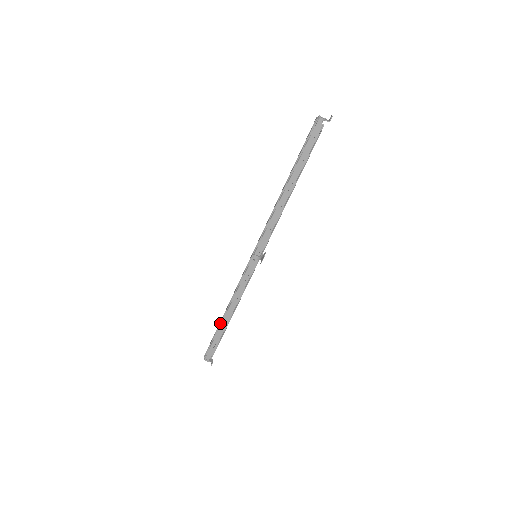
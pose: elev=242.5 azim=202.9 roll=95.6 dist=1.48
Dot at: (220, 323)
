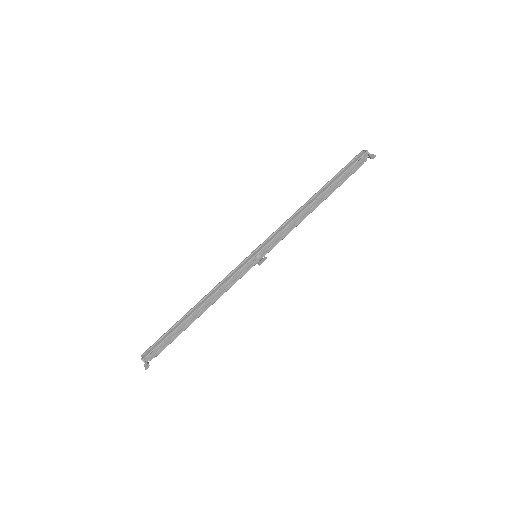
Dot at: (185, 320)
